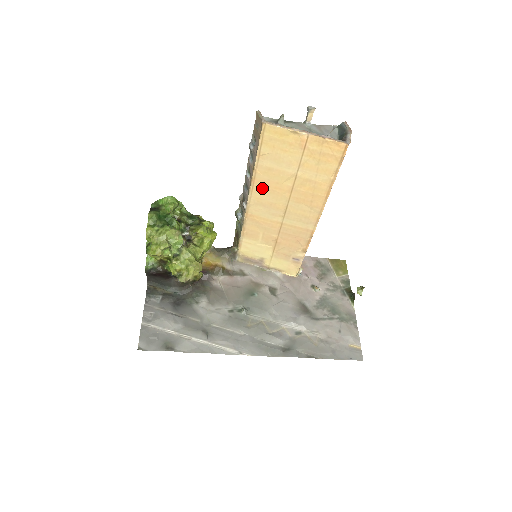
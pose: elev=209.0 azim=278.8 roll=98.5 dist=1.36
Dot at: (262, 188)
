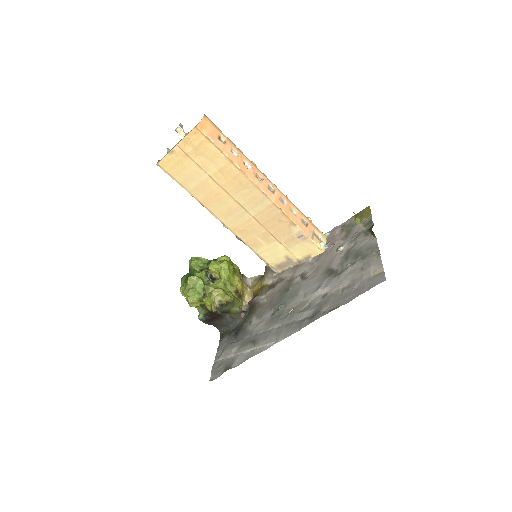
Dot at: (212, 204)
